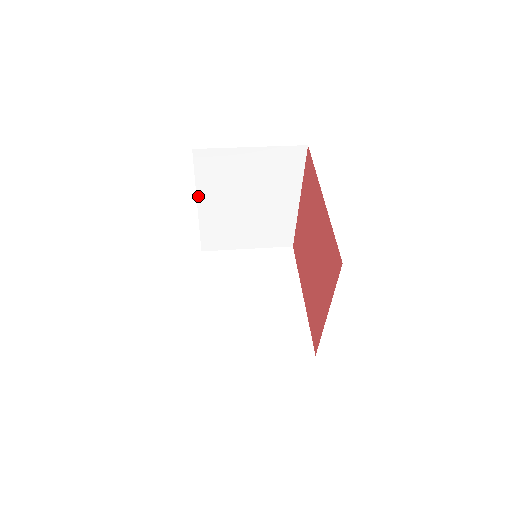
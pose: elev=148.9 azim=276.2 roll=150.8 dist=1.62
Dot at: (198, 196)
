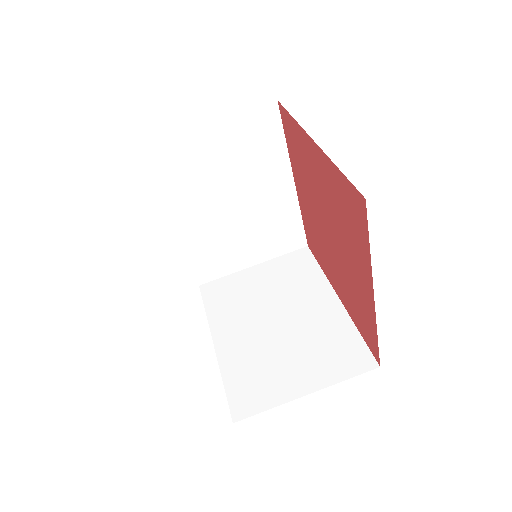
Dot at: occluded
